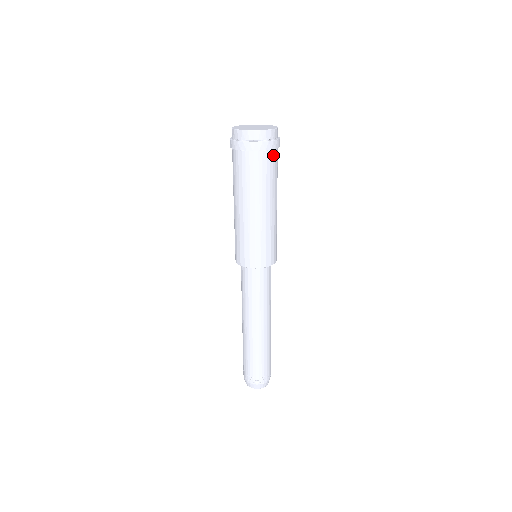
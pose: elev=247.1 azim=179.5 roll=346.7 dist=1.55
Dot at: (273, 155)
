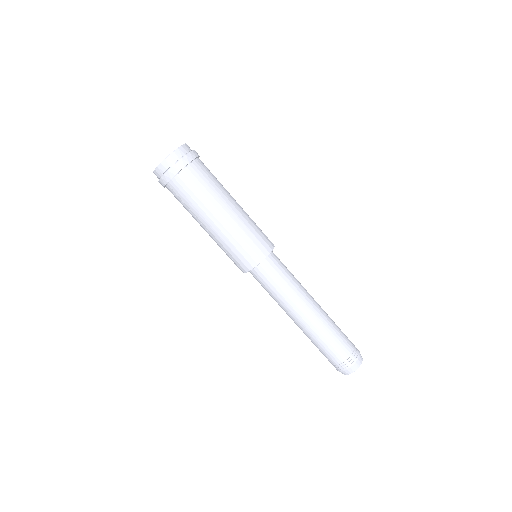
Dot at: (184, 176)
